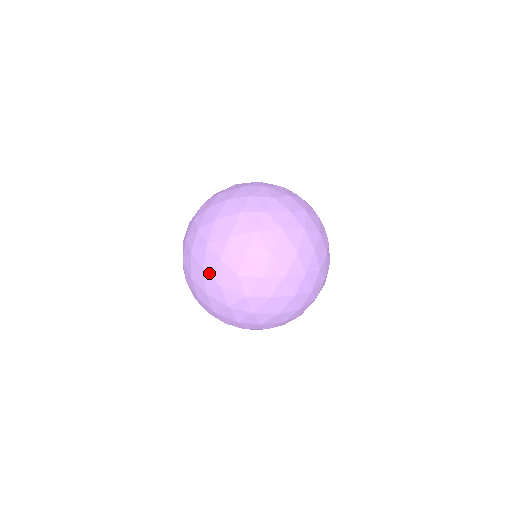
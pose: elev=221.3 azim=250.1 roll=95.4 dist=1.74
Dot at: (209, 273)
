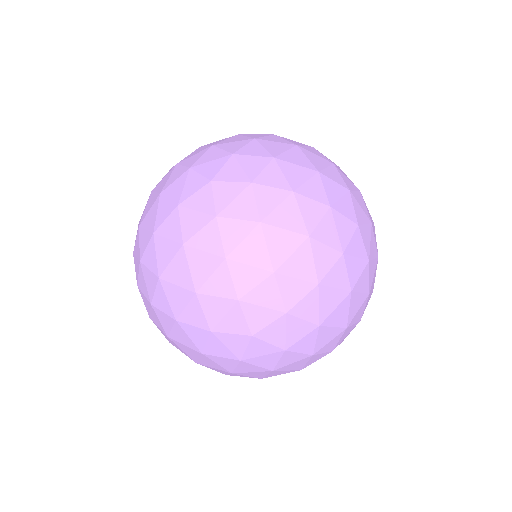
Dot at: (203, 303)
